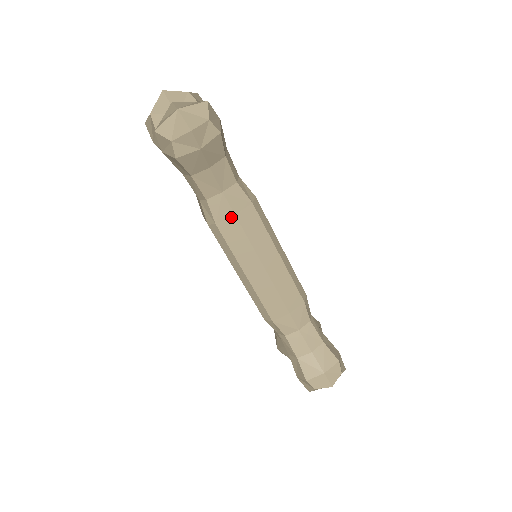
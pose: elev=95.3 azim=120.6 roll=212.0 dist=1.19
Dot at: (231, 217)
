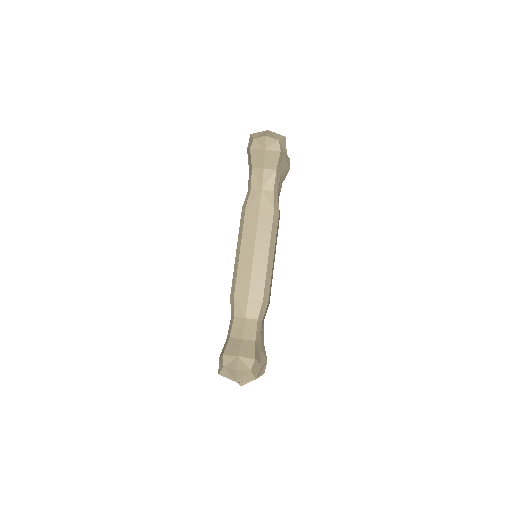
Dot at: (257, 207)
